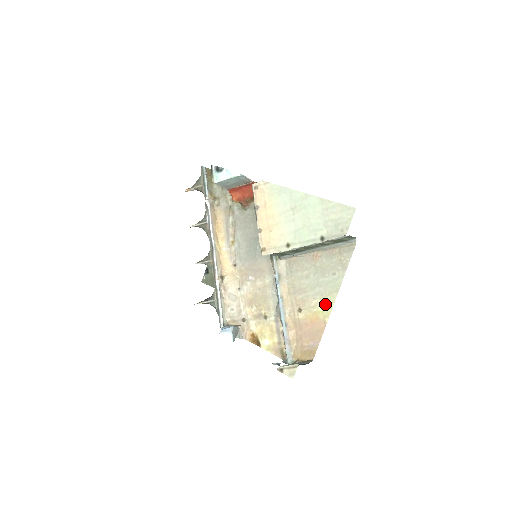
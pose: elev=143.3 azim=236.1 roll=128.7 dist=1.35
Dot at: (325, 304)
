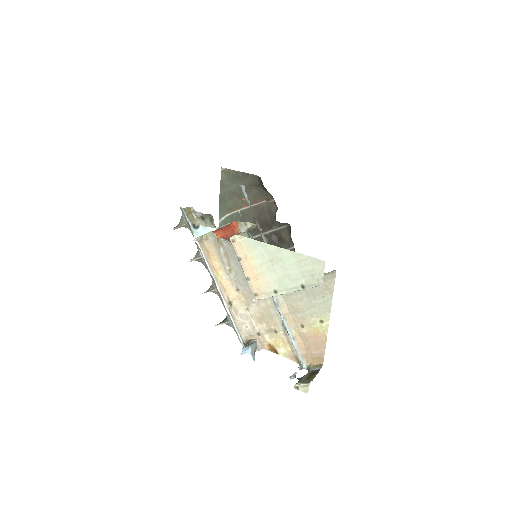
Dot at: (322, 322)
